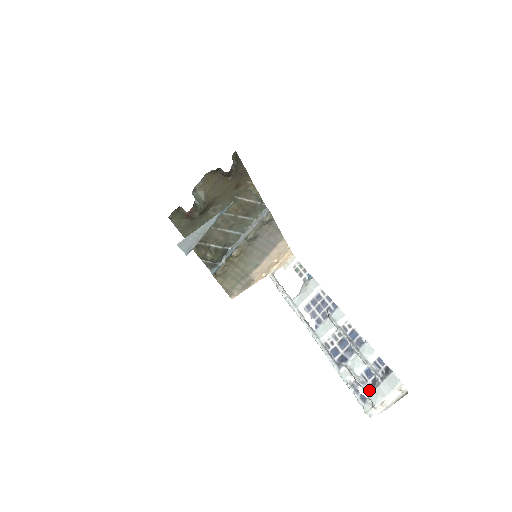
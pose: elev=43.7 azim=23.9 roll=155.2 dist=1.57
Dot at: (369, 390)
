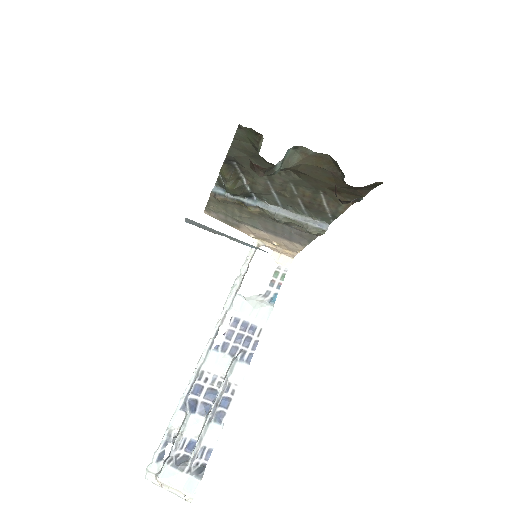
Dot at: (172, 461)
